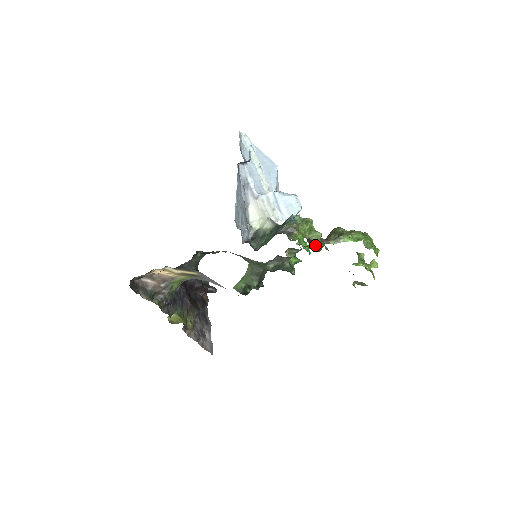
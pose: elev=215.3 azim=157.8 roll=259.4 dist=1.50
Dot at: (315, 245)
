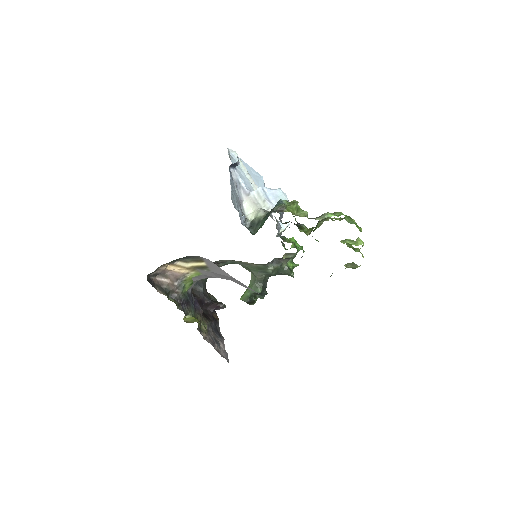
Dot at: (305, 231)
